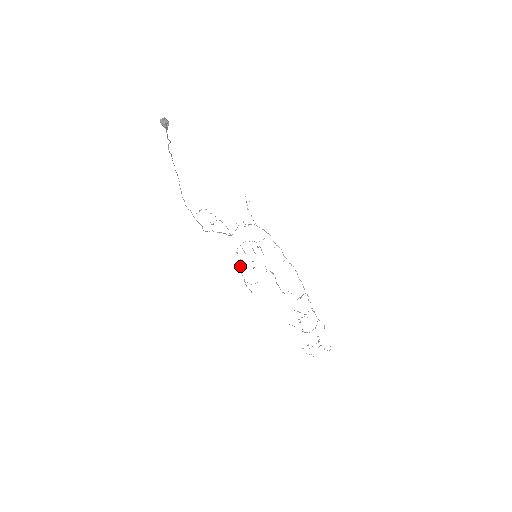
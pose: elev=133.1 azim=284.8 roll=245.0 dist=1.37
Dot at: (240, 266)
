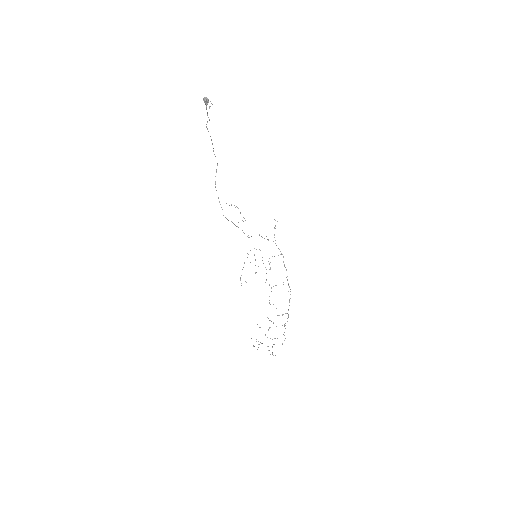
Dot at: occluded
